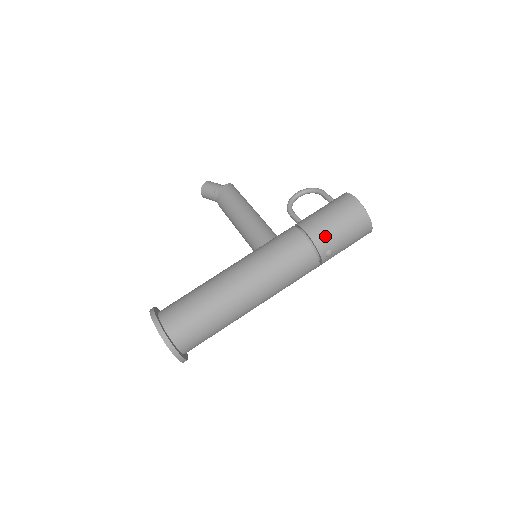
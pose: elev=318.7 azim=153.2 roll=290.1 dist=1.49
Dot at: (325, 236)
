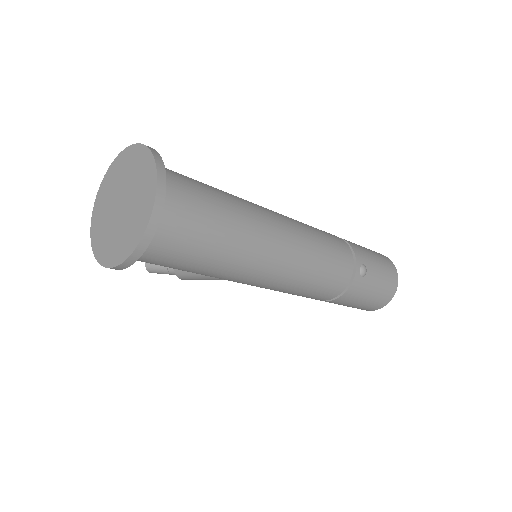
Dot at: (359, 248)
